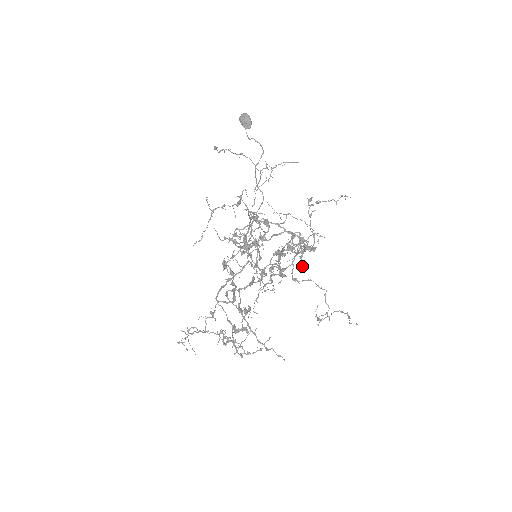
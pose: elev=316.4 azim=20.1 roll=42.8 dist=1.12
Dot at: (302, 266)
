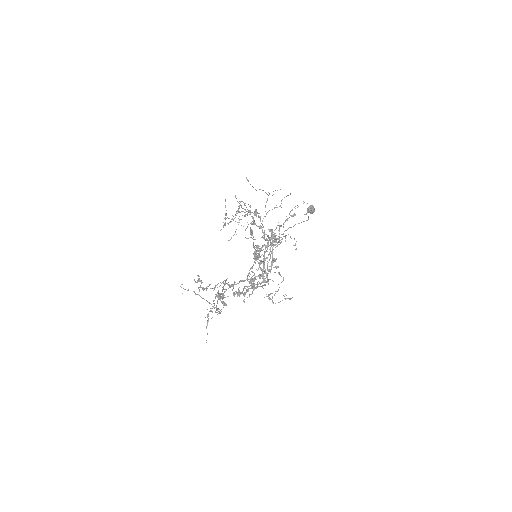
Dot at: occluded
